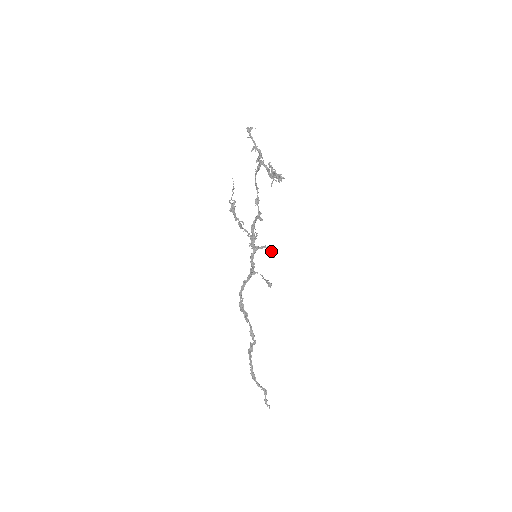
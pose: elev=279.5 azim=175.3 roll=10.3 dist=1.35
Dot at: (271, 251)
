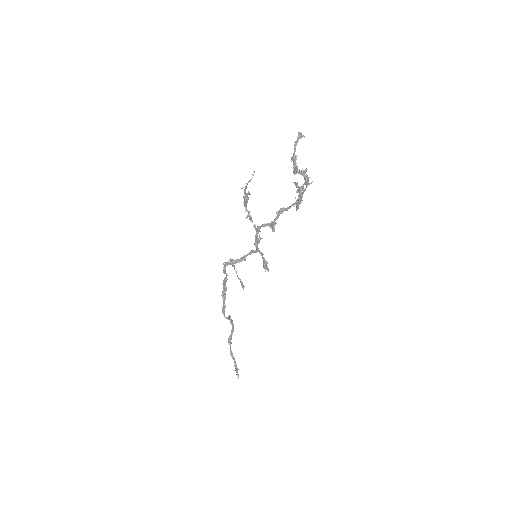
Dot at: (263, 263)
